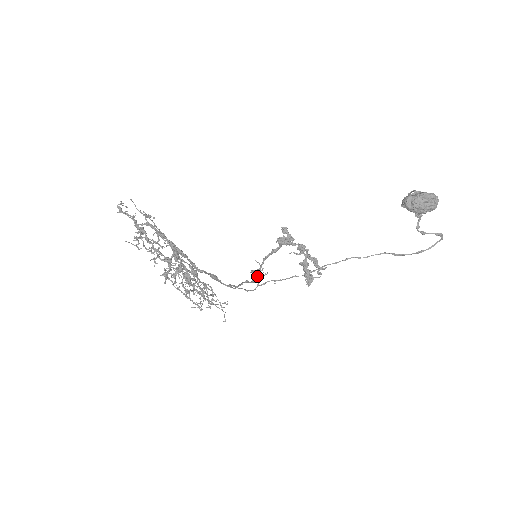
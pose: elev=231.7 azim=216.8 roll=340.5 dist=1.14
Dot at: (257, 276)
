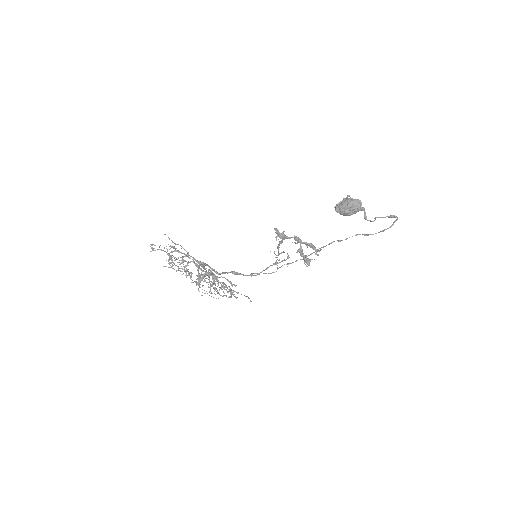
Dot at: occluded
